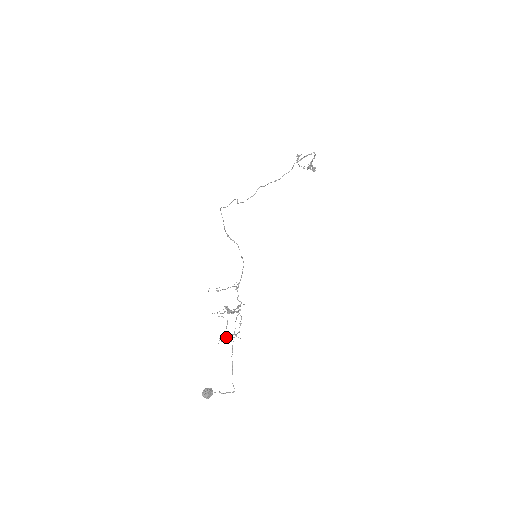
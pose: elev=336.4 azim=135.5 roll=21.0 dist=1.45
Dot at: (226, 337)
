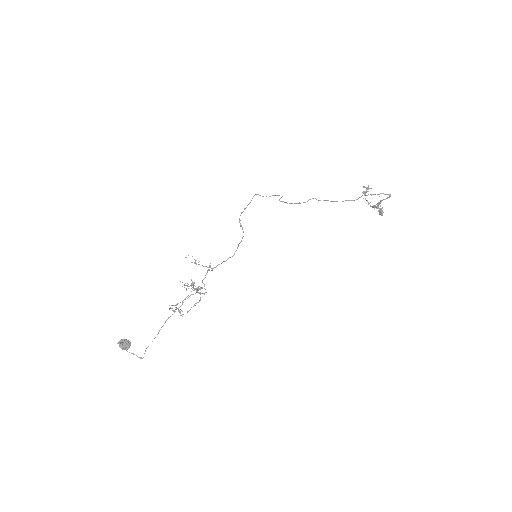
Dot at: (176, 309)
